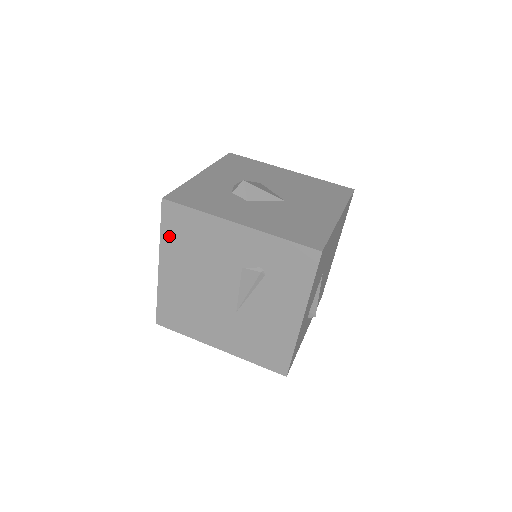
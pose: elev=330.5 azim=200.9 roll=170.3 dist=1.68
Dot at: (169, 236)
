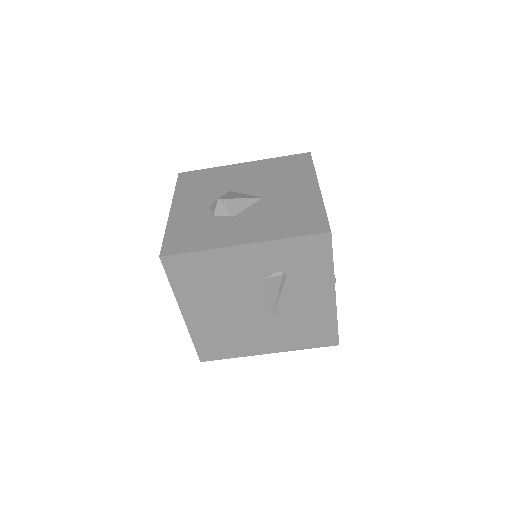
Dot at: (181, 285)
